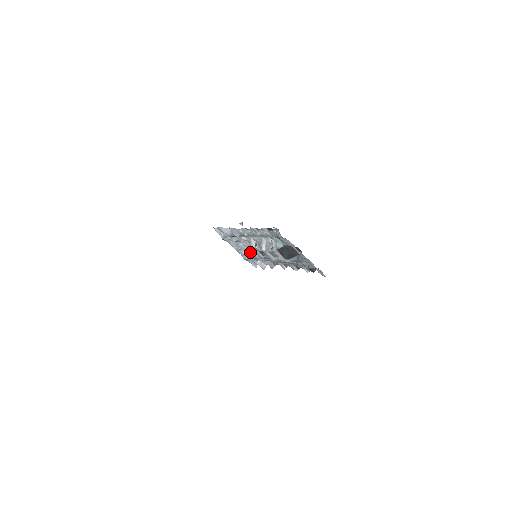
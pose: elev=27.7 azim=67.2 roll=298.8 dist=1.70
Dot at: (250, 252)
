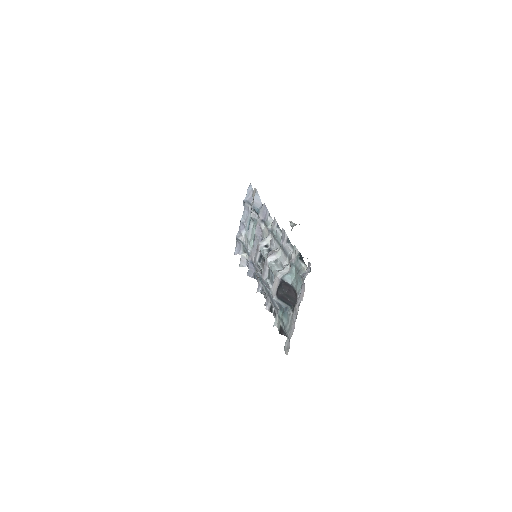
Dot at: (249, 240)
